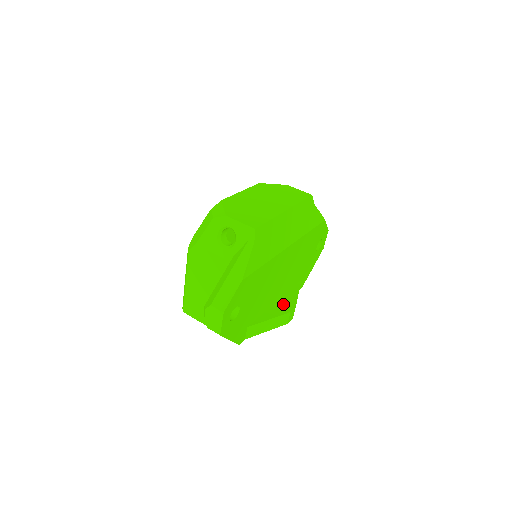
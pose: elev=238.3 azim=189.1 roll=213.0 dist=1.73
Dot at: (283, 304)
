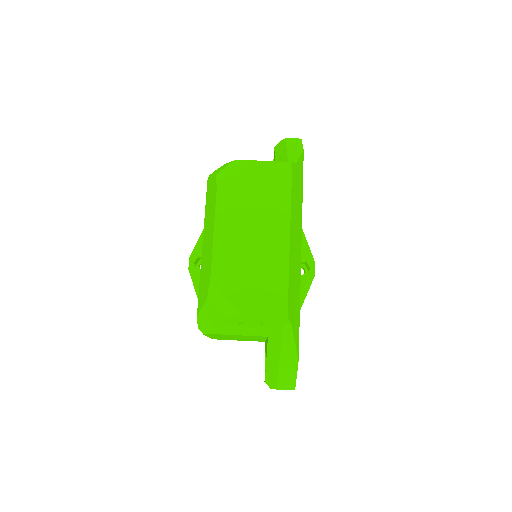
Dot at: occluded
